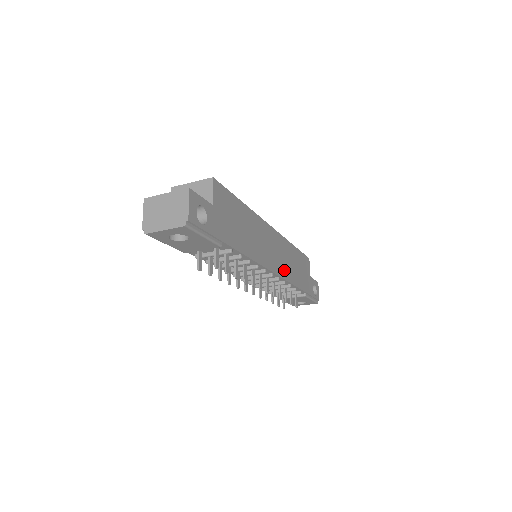
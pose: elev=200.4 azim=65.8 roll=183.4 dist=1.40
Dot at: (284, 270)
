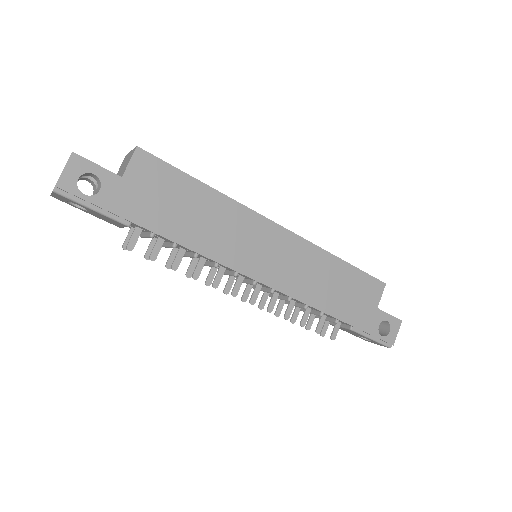
Dot at: (291, 283)
